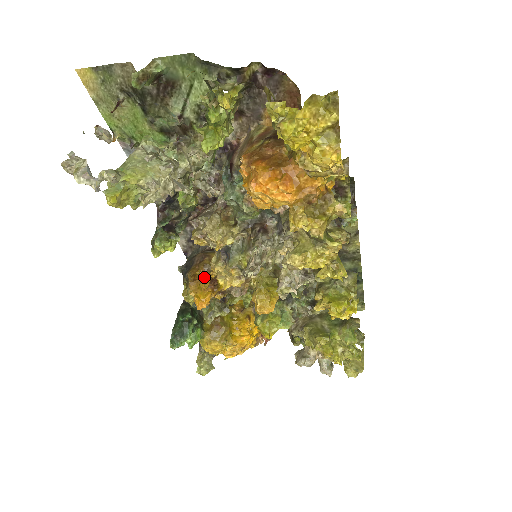
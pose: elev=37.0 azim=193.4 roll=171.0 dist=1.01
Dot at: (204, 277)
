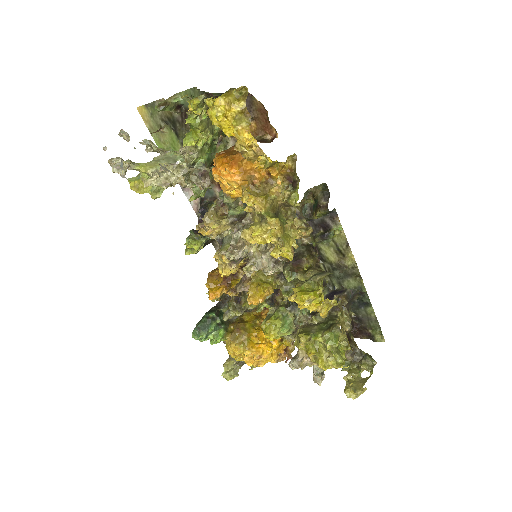
Dot at: (220, 274)
